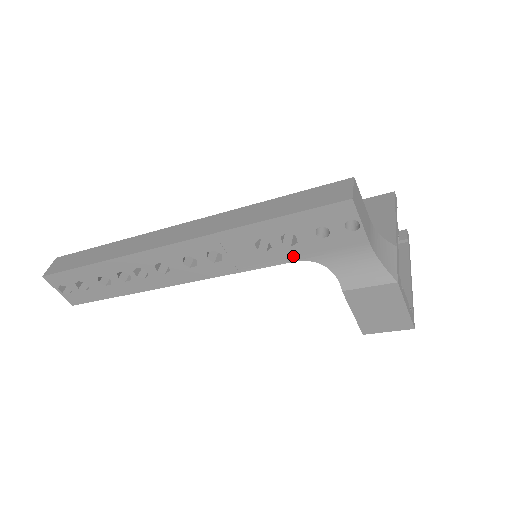
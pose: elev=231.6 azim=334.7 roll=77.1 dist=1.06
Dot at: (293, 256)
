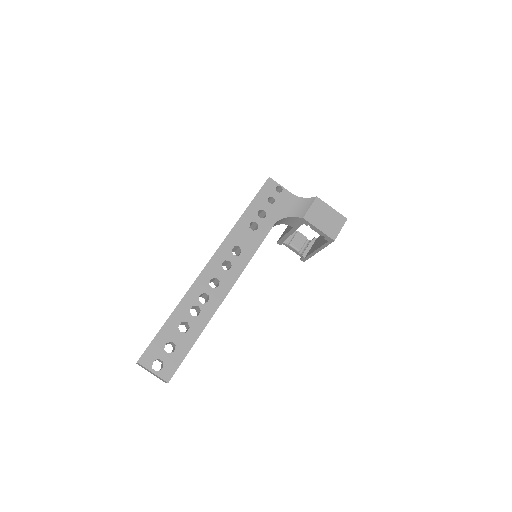
Dot at: (270, 223)
